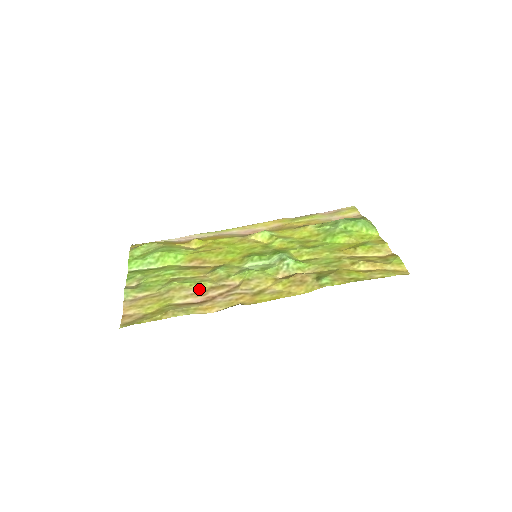
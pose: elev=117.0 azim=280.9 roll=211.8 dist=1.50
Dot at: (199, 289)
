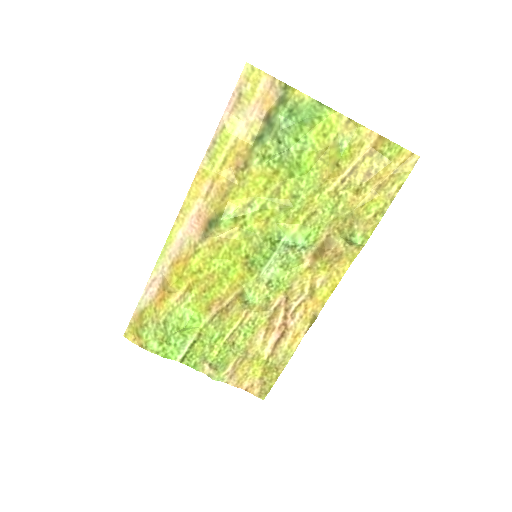
Dot at: (262, 329)
